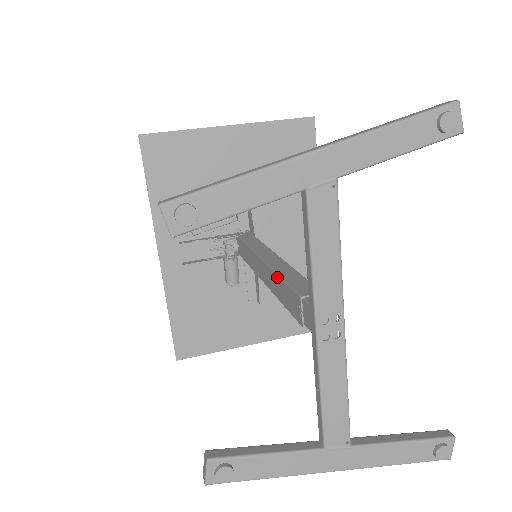
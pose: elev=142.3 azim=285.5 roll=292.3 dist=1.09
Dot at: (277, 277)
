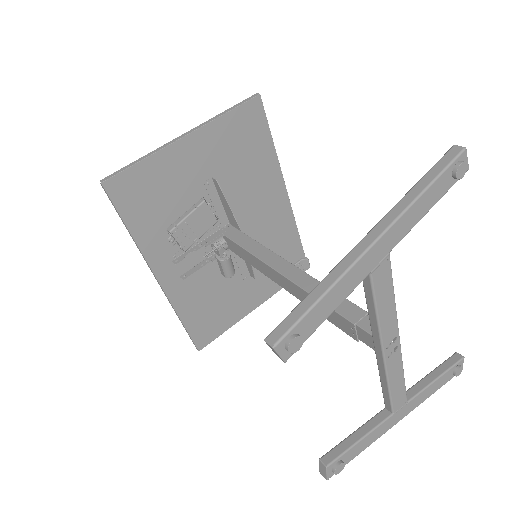
Dot at: occluded
